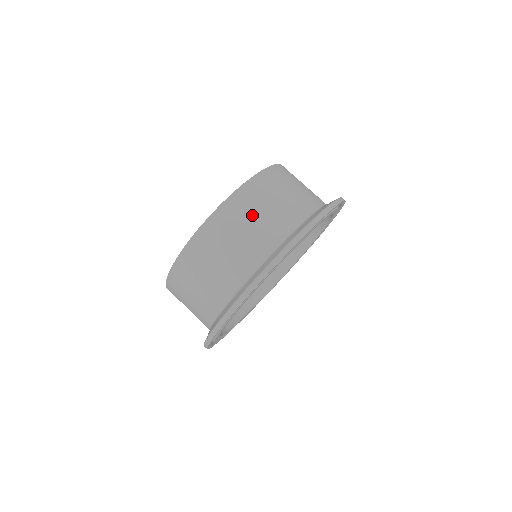
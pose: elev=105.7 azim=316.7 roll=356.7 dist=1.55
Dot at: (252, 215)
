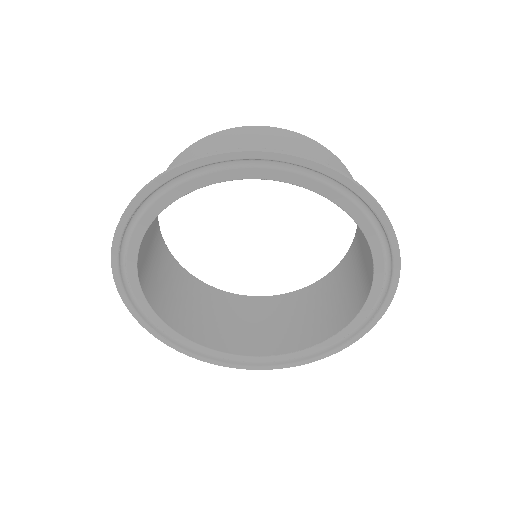
Dot at: (268, 142)
